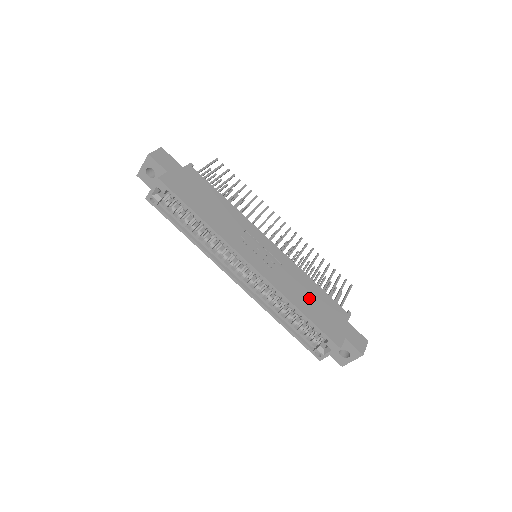
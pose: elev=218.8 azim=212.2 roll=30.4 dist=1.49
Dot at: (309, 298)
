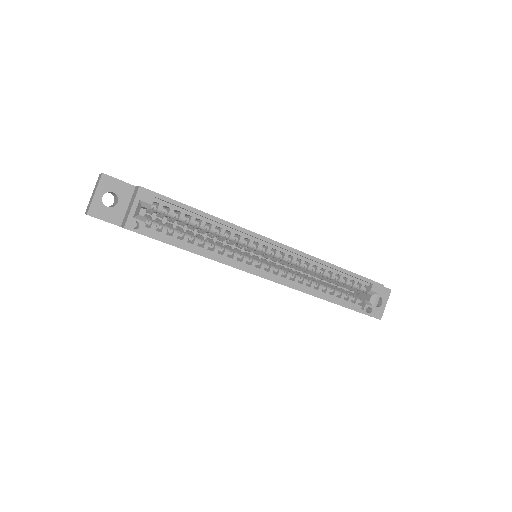
Dot at: occluded
